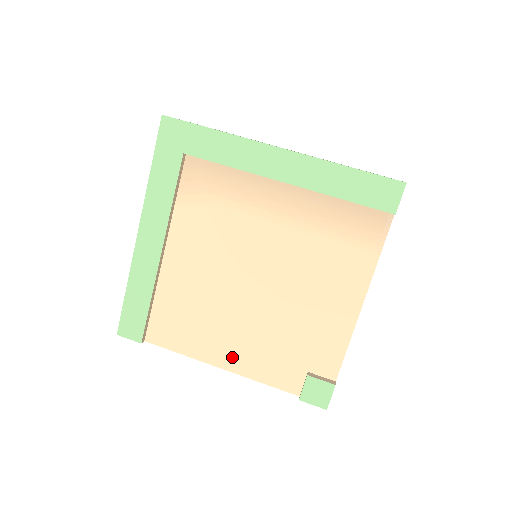
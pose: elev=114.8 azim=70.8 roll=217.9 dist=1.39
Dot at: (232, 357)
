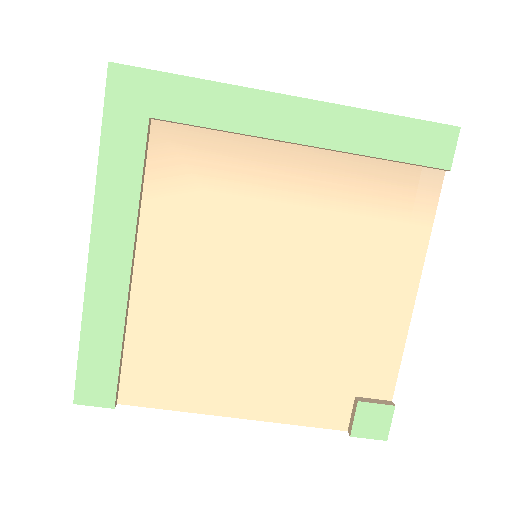
Dot at: (250, 399)
